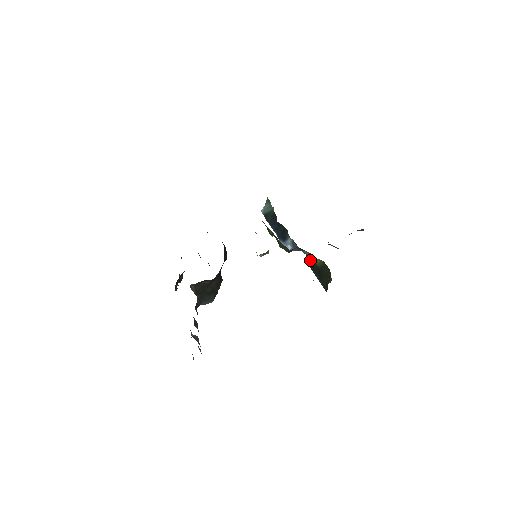
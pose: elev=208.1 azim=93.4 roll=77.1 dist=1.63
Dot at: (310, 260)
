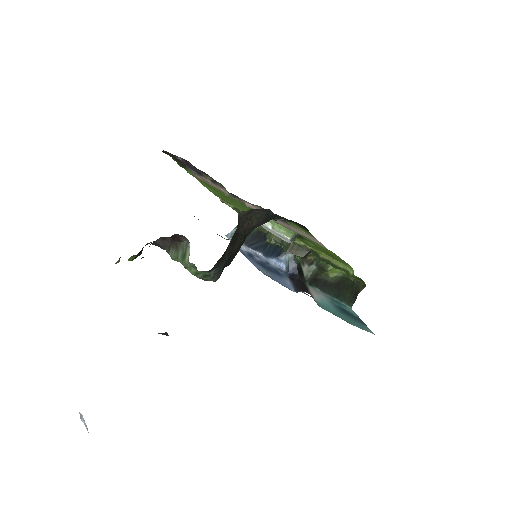
Dot at: (316, 279)
